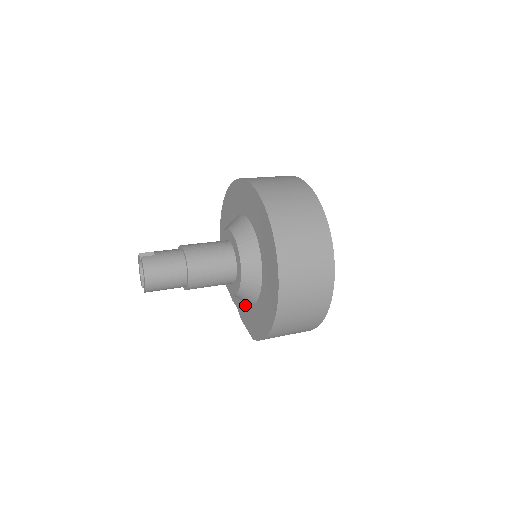
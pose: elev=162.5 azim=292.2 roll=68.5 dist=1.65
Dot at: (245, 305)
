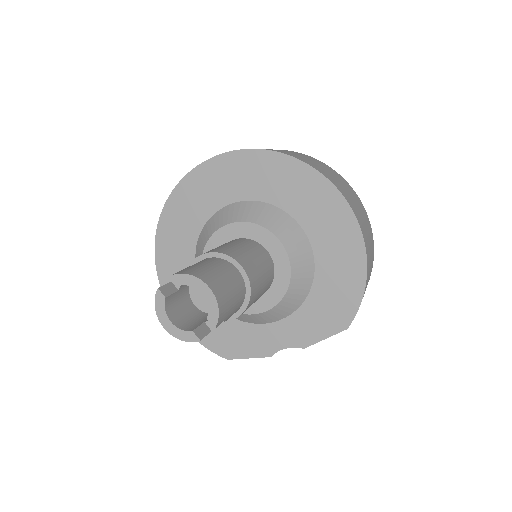
Dot at: (298, 314)
